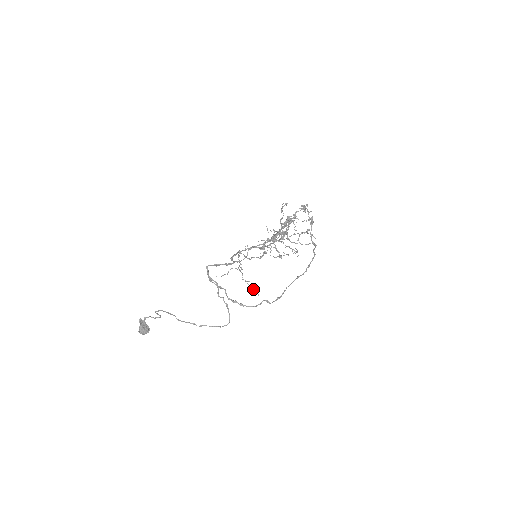
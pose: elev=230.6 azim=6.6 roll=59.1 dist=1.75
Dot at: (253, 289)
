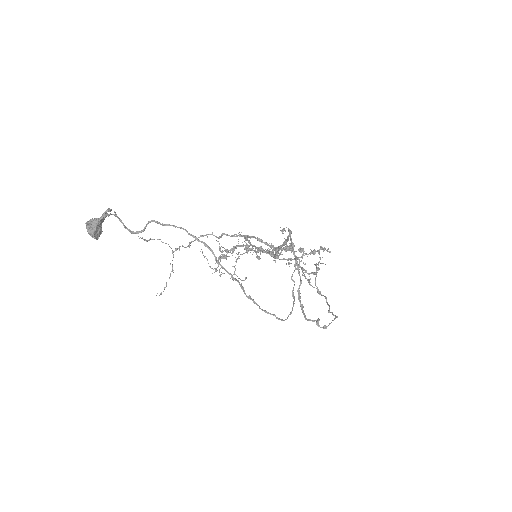
Dot at: (166, 284)
